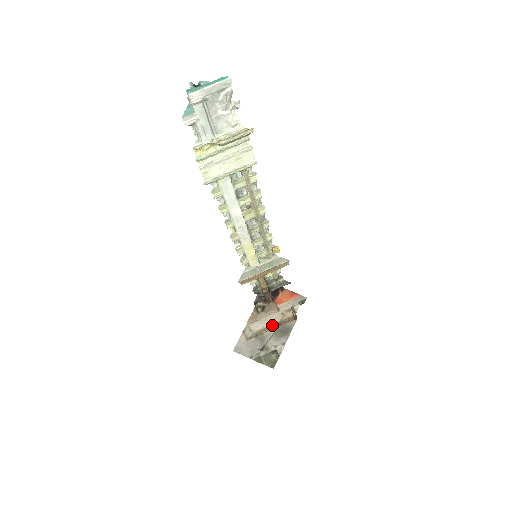
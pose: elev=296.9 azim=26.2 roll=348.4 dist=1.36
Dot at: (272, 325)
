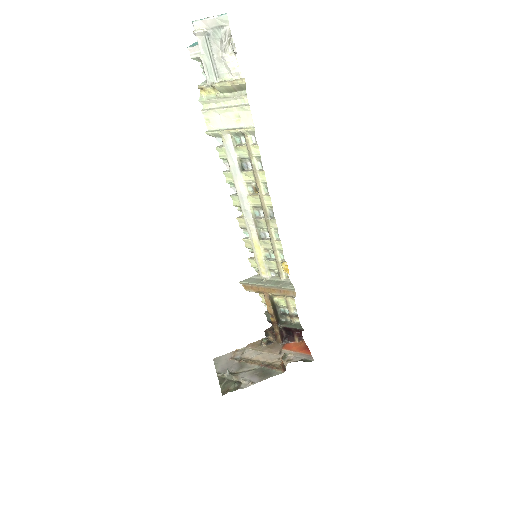
Dot at: (262, 361)
